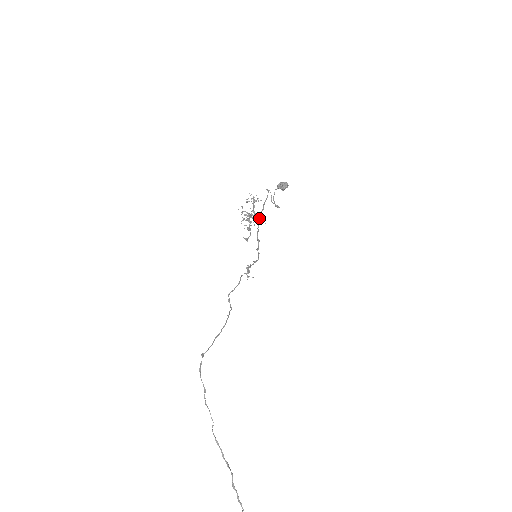
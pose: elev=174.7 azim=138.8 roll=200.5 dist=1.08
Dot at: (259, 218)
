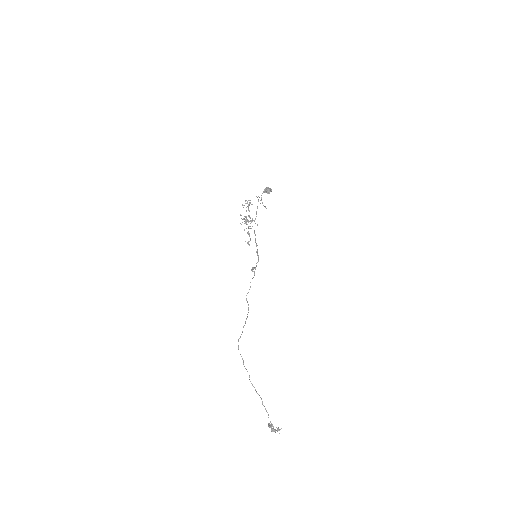
Dot at: occluded
